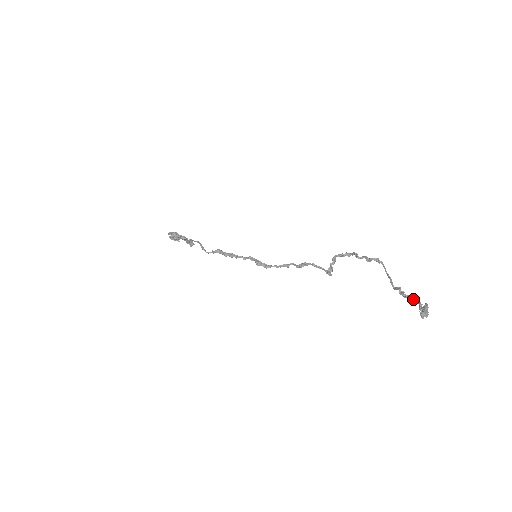
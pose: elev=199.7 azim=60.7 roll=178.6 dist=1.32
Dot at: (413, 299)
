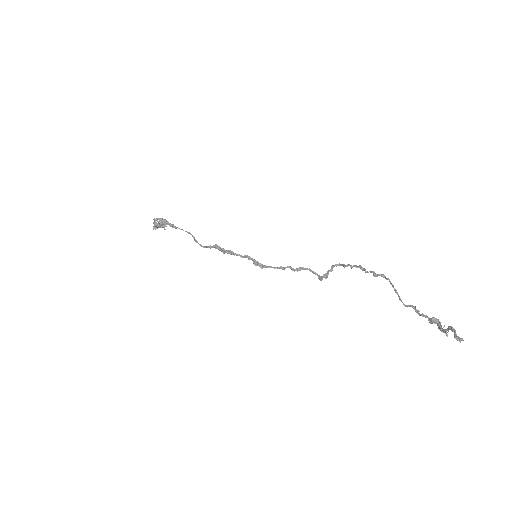
Dot at: (433, 320)
